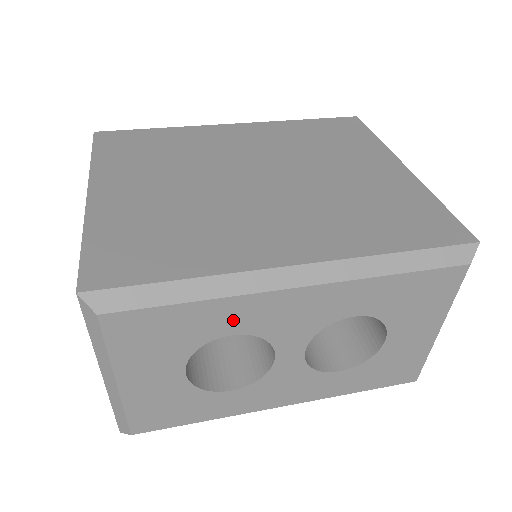
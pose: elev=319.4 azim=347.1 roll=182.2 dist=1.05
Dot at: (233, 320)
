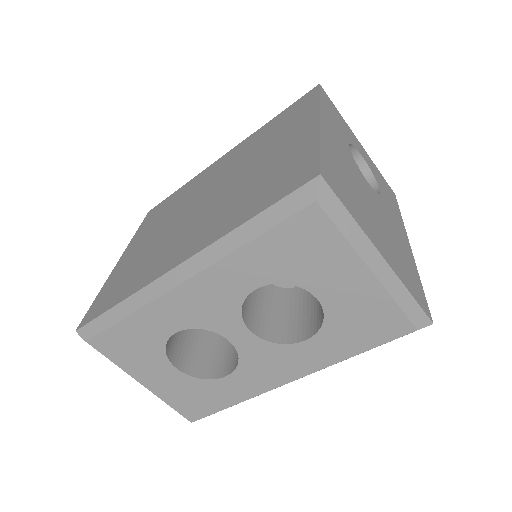
Dot at: (165, 321)
